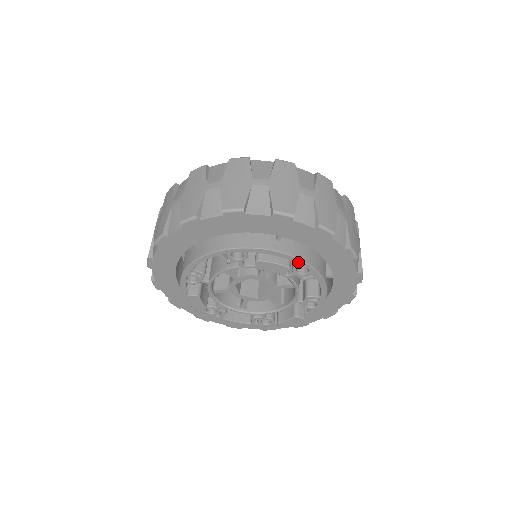
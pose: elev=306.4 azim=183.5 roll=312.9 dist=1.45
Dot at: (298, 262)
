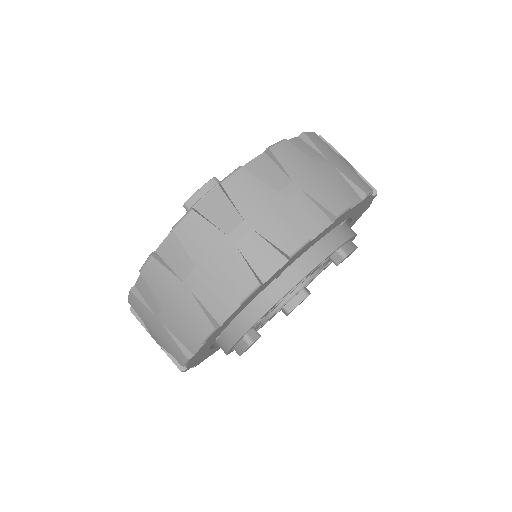
Dot at: (353, 238)
